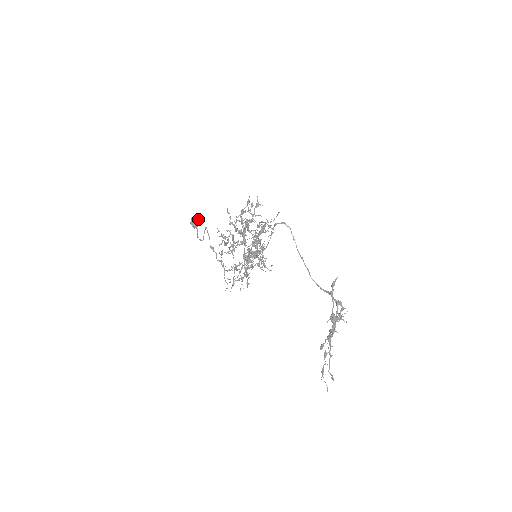
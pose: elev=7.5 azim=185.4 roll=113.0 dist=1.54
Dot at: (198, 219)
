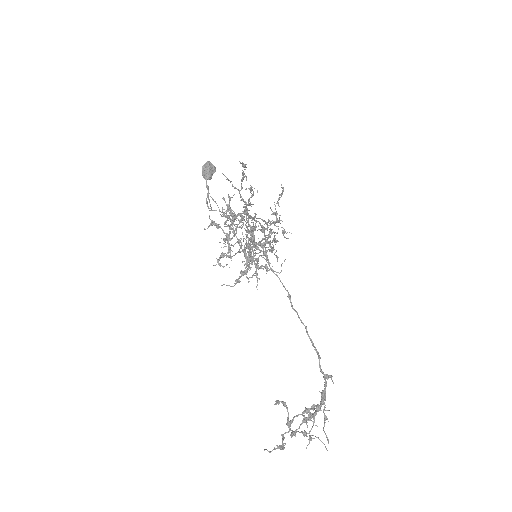
Dot at: (210, 167)
